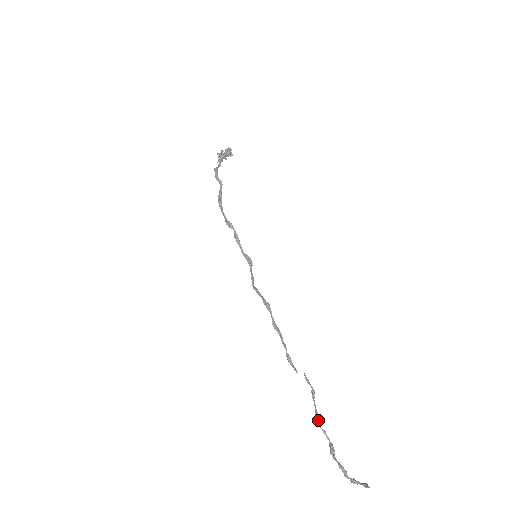
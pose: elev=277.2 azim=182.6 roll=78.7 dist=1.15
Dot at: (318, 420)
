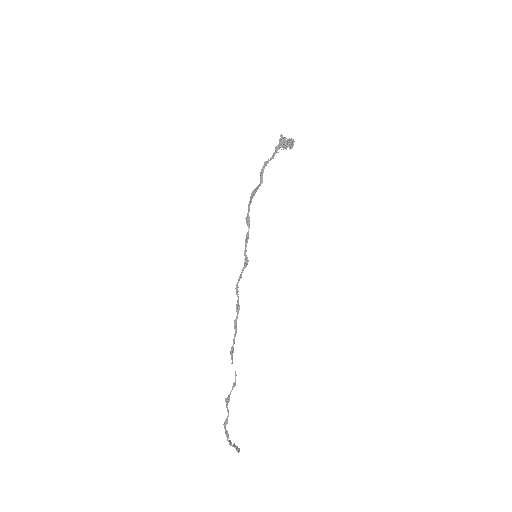
Dot at: (227, 403)
